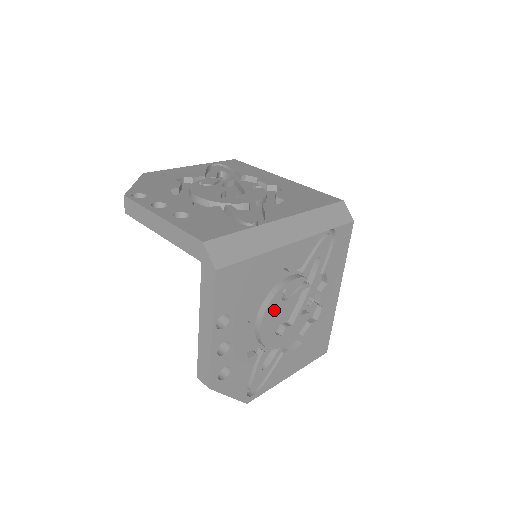
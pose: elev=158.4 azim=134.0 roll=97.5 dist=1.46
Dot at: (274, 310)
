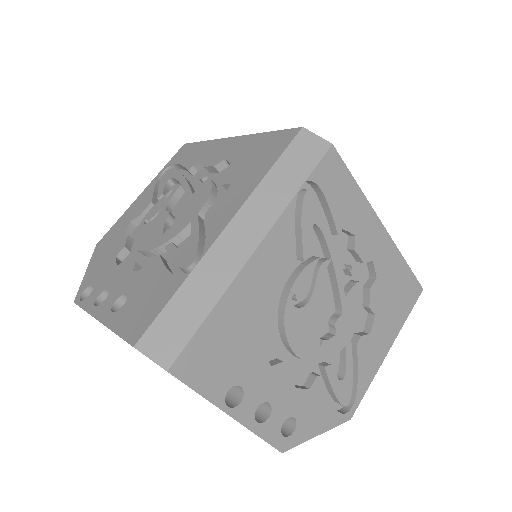
Dot at: (299, 325)
